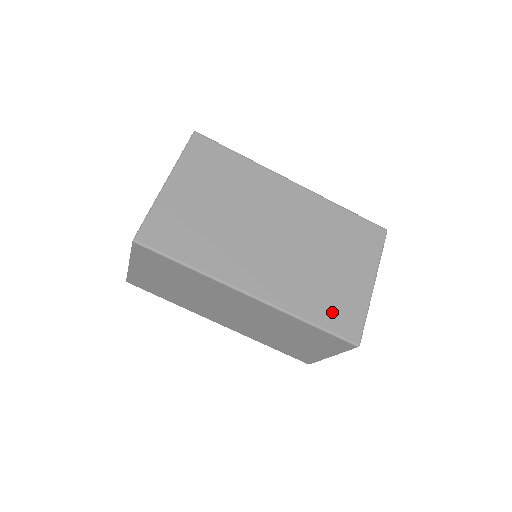
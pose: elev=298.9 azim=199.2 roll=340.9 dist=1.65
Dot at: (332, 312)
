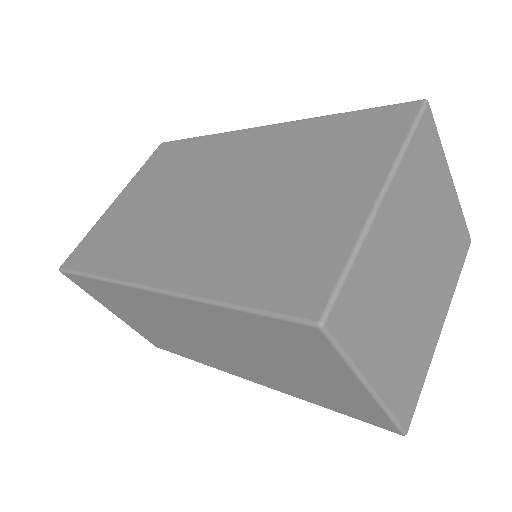
Dot at: (272, 274)
